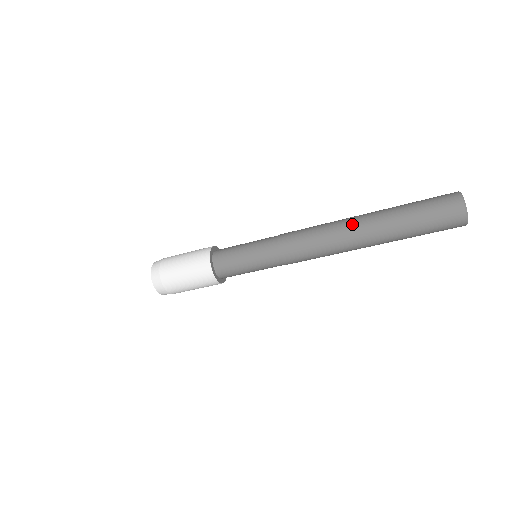
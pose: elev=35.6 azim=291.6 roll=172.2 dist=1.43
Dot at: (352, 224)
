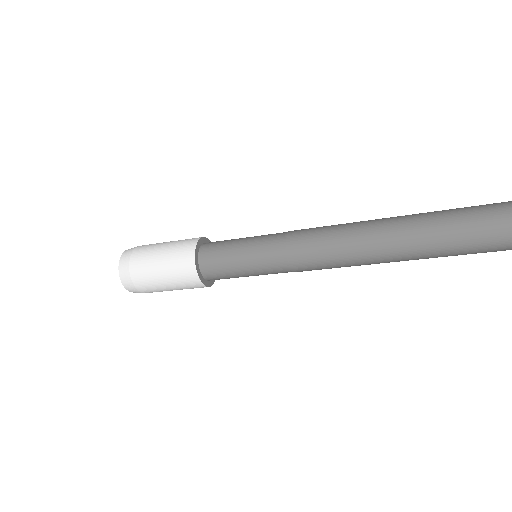
Dot at: (390, 219)
